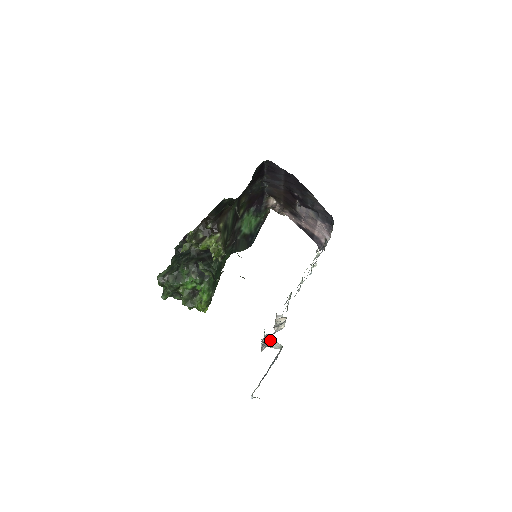
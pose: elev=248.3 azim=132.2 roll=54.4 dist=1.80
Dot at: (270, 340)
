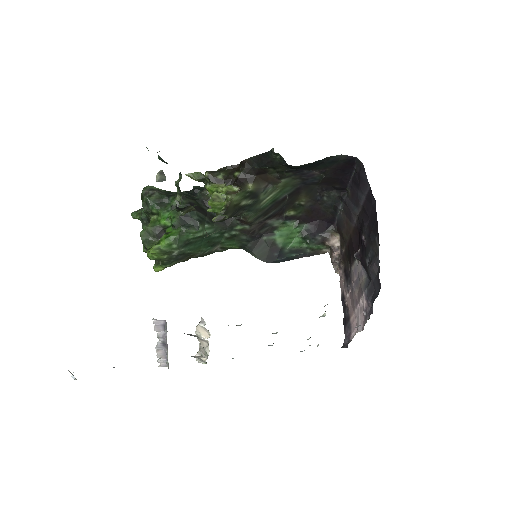
Dot at: occluded
